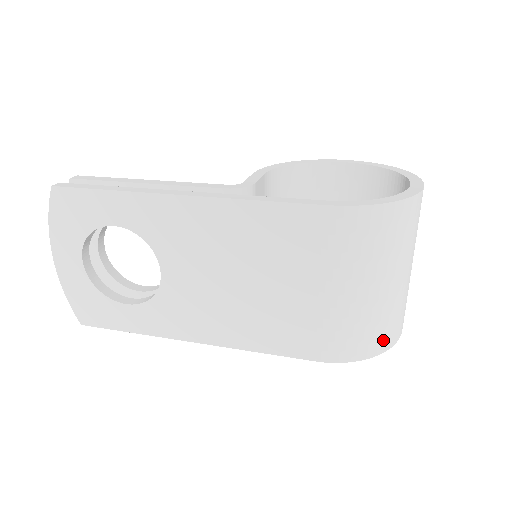
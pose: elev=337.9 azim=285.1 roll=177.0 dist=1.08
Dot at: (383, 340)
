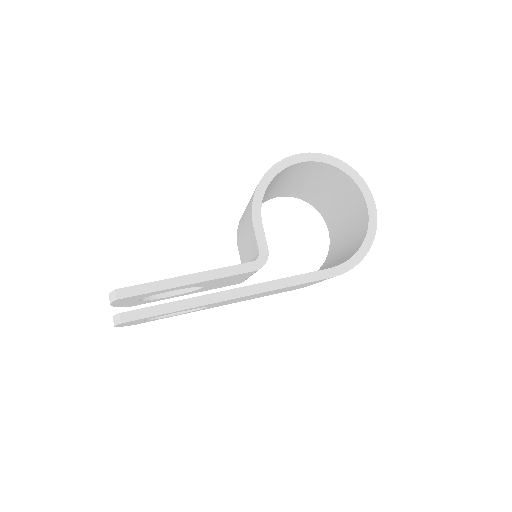
Dot at: occluded
